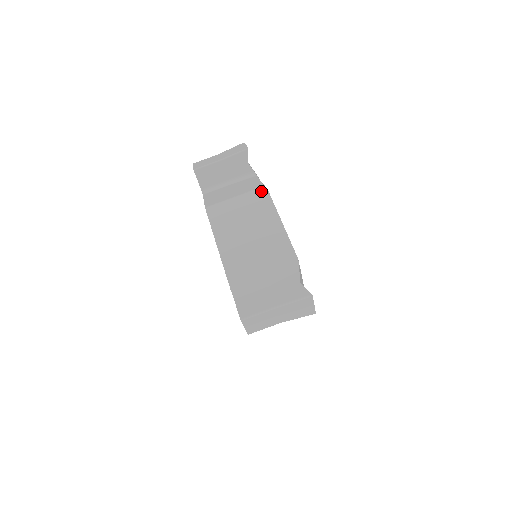
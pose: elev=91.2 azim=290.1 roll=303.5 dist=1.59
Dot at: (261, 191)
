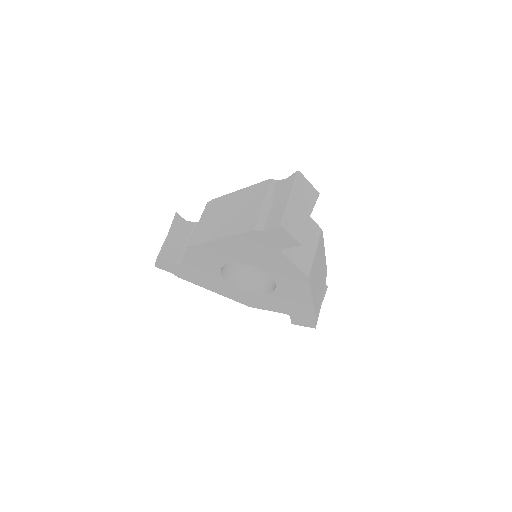
Dot at: (208, 204)
